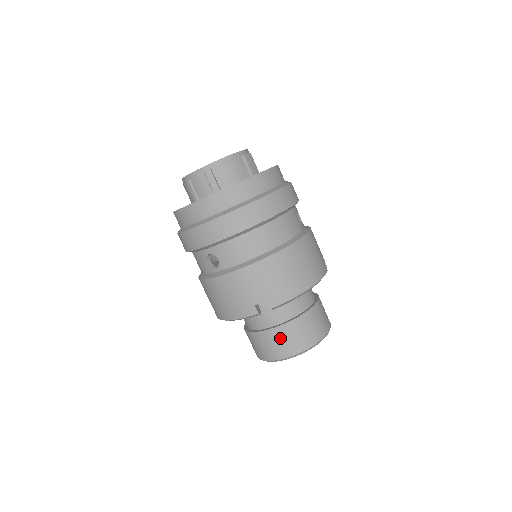
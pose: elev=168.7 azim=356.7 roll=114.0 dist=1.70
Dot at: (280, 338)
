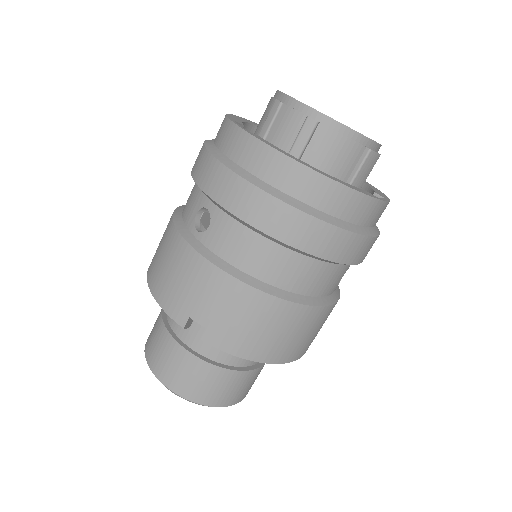
Dot at: (181, 365)
